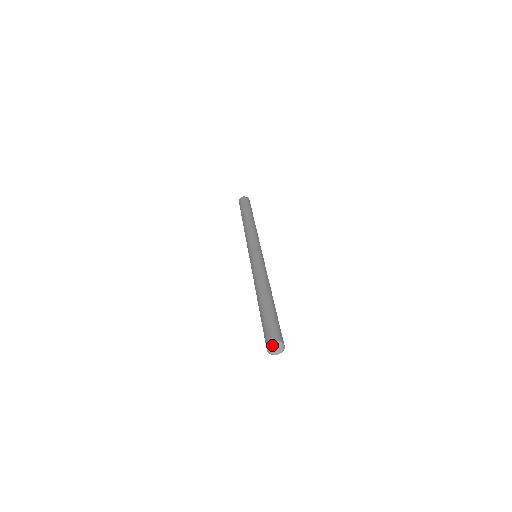
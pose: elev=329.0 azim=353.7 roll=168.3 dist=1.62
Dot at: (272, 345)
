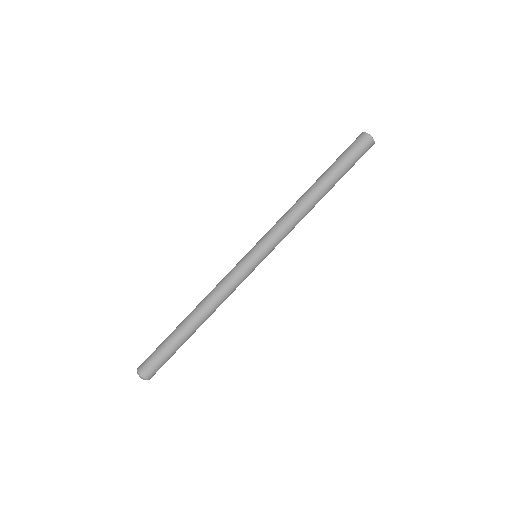
Dot at: (137, 371)
